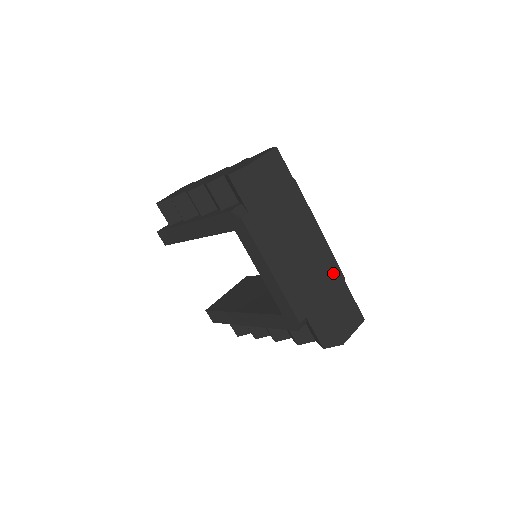
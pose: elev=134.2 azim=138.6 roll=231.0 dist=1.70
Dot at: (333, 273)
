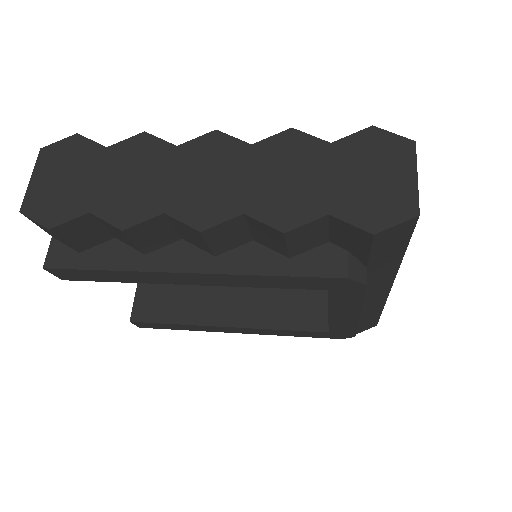
Dot at: occluded
